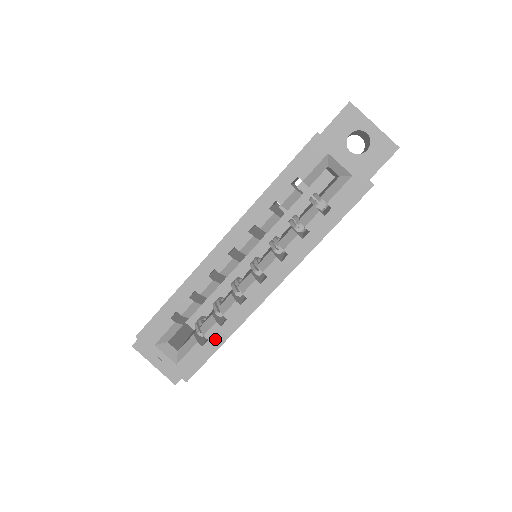
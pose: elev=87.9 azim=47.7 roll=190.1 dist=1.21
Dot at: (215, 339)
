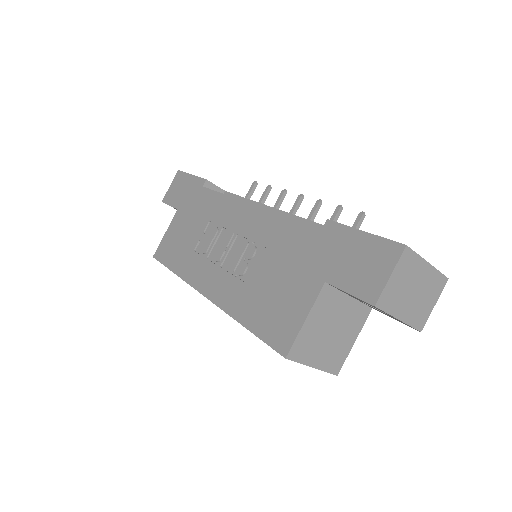
Dot at: occluded
